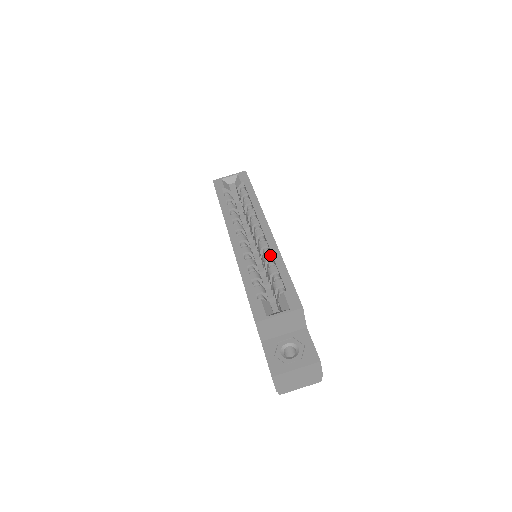
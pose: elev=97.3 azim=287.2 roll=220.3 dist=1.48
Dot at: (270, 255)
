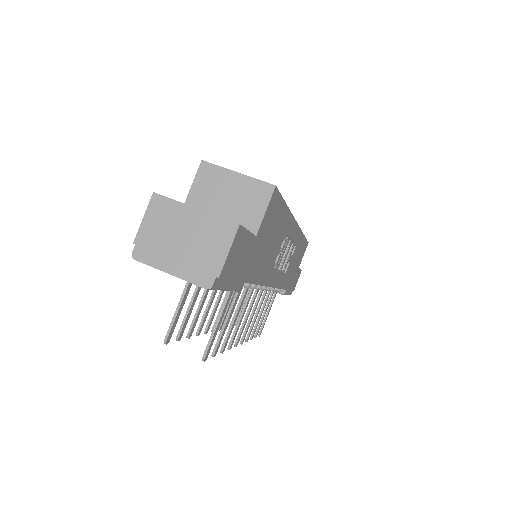
Dot at: occluded
